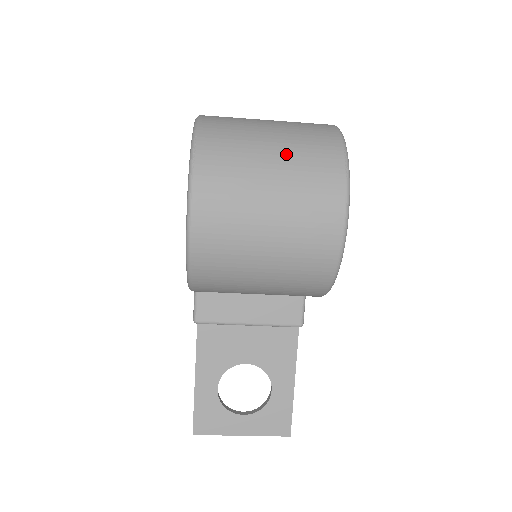
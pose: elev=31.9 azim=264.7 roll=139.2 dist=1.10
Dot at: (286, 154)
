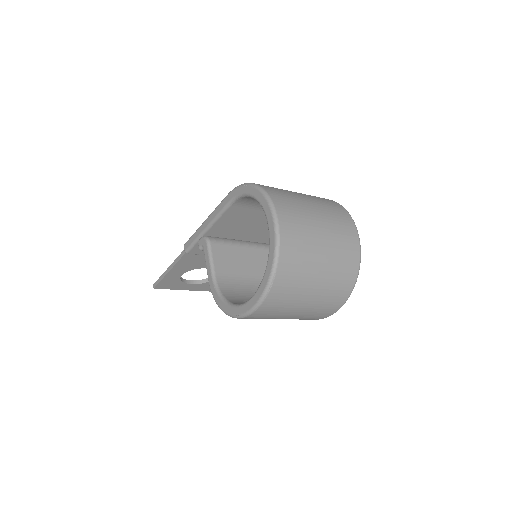
Dot at: (323, 288)
